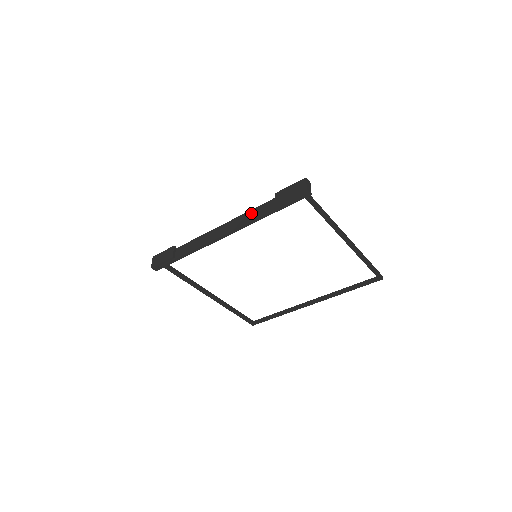
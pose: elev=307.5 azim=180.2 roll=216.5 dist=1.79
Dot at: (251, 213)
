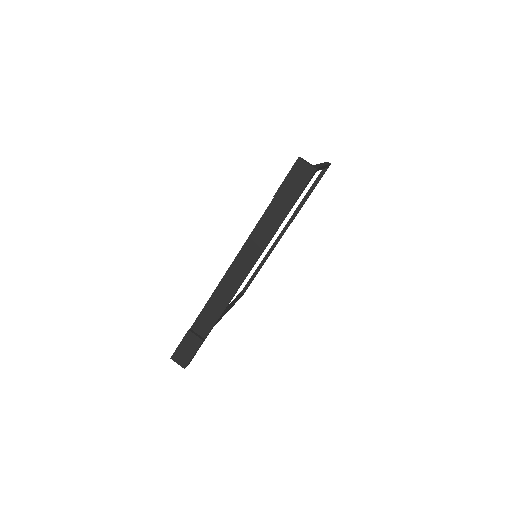
Dot at: (257, 234)
